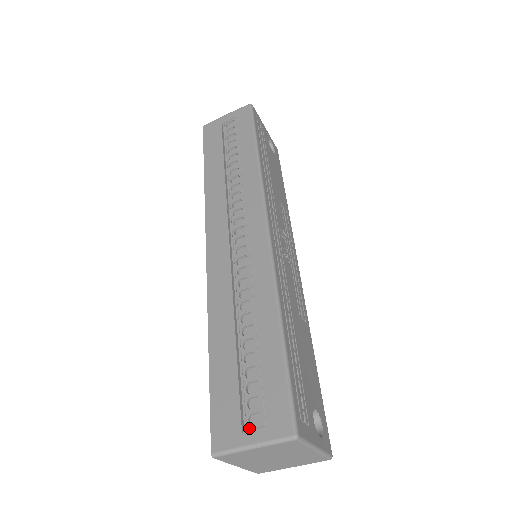
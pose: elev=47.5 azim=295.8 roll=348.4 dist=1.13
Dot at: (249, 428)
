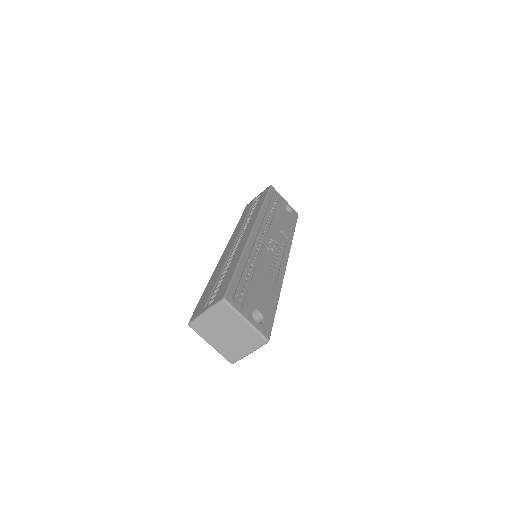
Dot at: (207, 306)
